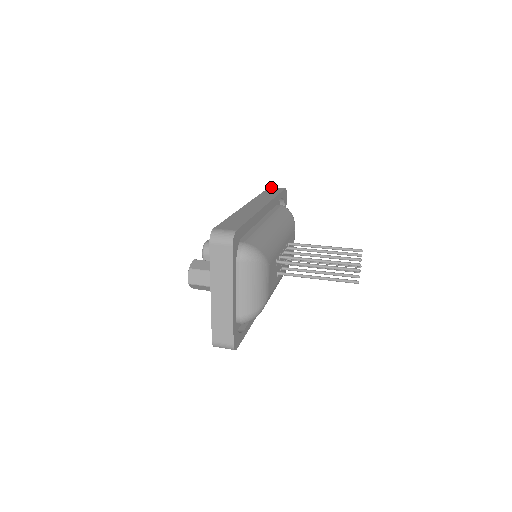
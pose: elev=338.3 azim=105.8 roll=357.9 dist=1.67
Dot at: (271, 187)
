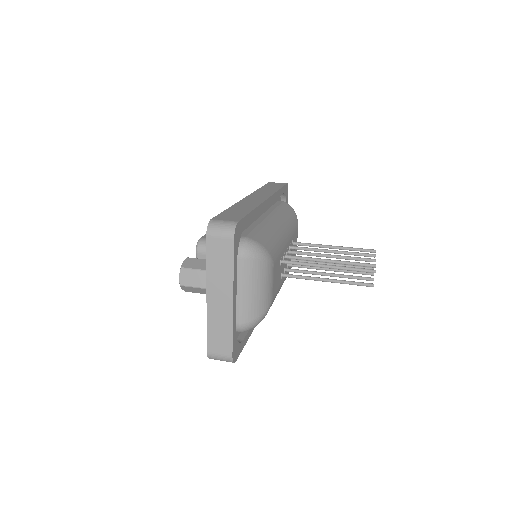
Dot at: (271, 182)
